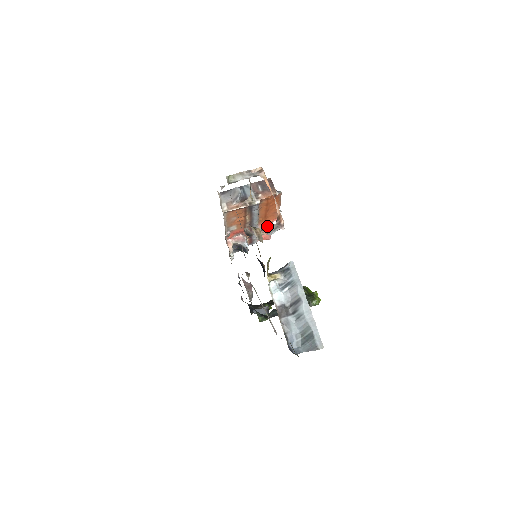
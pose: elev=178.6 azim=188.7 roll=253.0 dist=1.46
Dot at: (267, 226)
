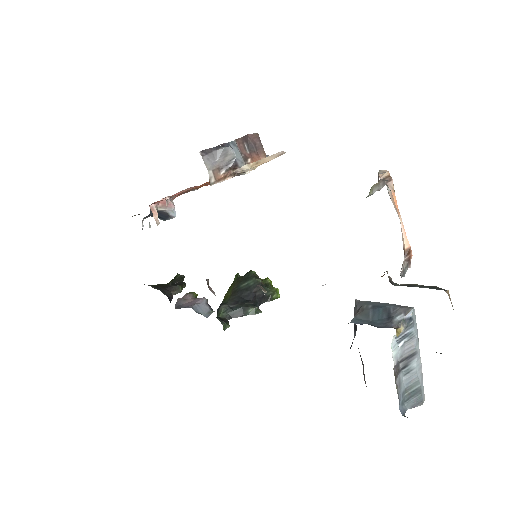
Dot at: occluded
